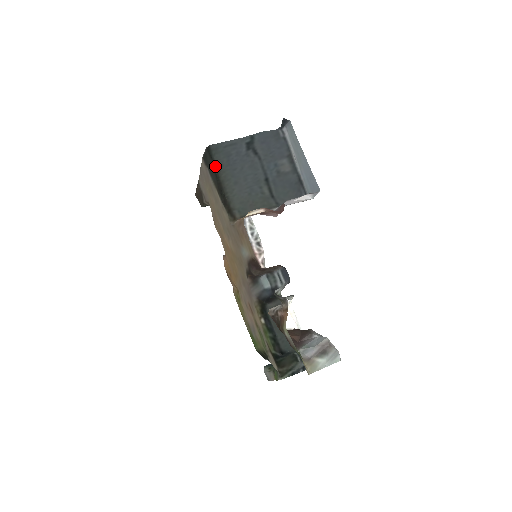
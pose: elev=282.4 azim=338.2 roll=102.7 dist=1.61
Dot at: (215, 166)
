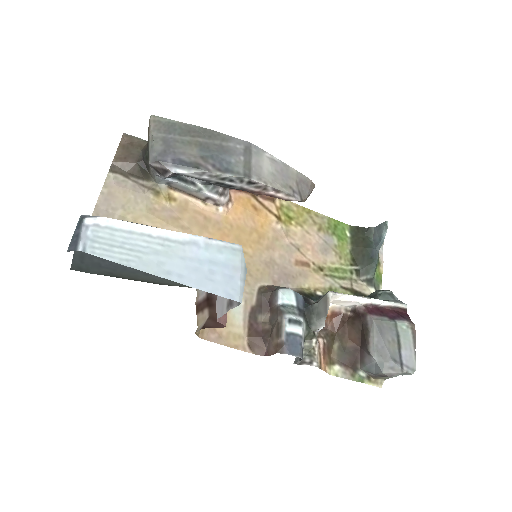
Dot at: occluded
